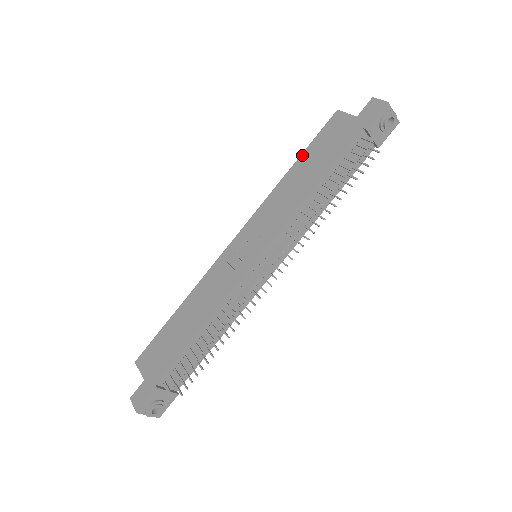
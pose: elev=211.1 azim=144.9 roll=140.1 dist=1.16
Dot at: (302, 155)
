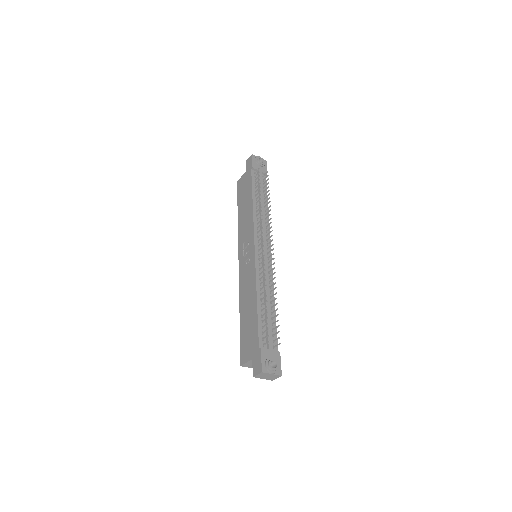
Dot at: (238, 206)
